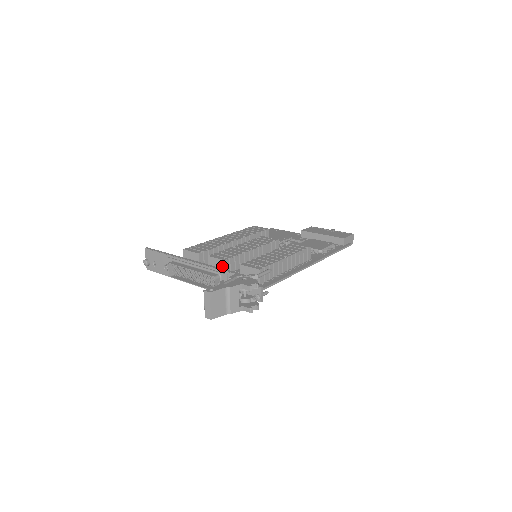
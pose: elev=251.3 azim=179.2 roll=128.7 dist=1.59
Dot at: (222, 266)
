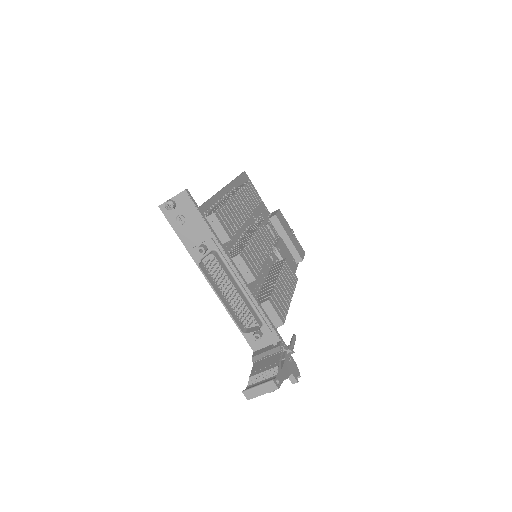
Dot at: (246, 279)
